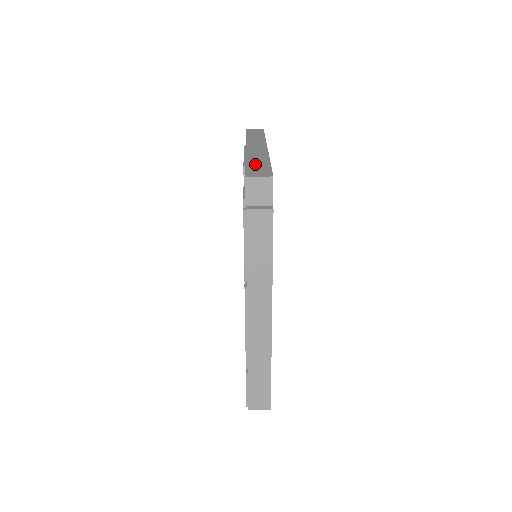
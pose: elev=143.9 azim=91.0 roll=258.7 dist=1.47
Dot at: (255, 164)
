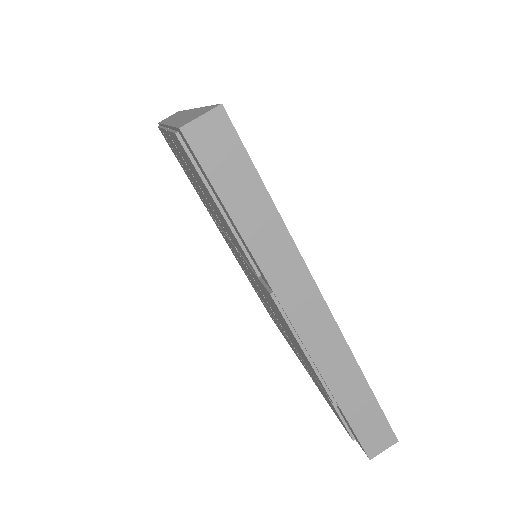
Dot at: (357, 410)
